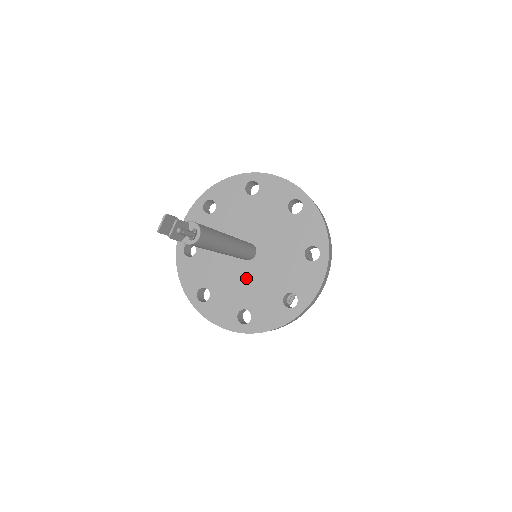
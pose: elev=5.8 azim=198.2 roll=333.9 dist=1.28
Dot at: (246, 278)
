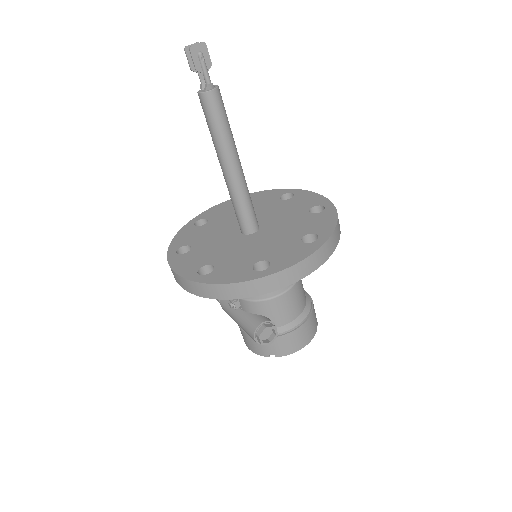
Dot at: (233, 245)
